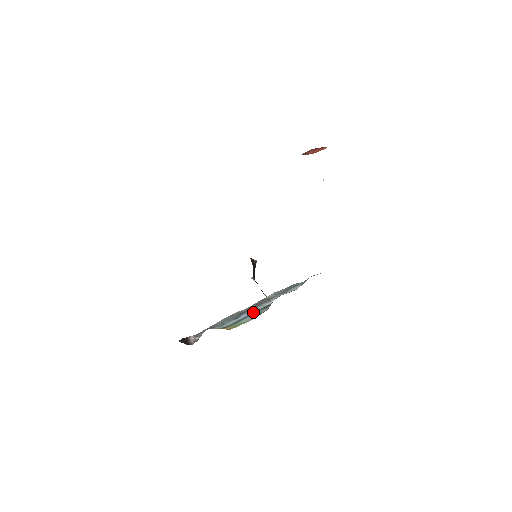
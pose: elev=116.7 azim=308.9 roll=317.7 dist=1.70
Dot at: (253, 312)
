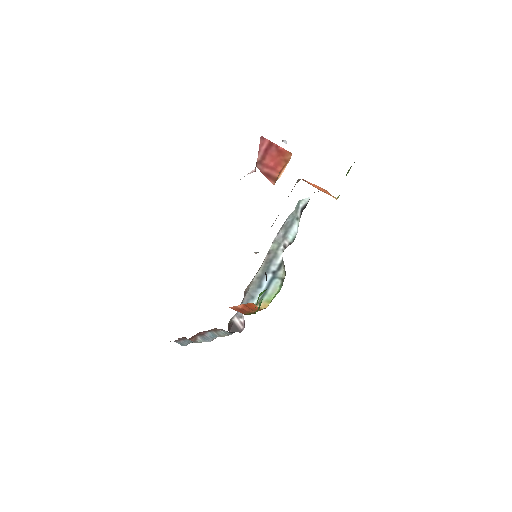
Dot at: (272, 277)
